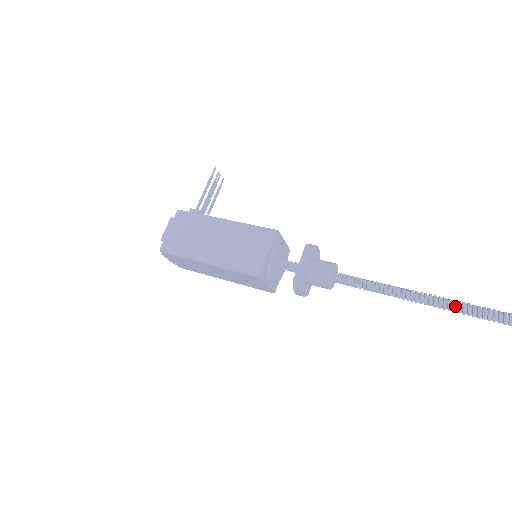
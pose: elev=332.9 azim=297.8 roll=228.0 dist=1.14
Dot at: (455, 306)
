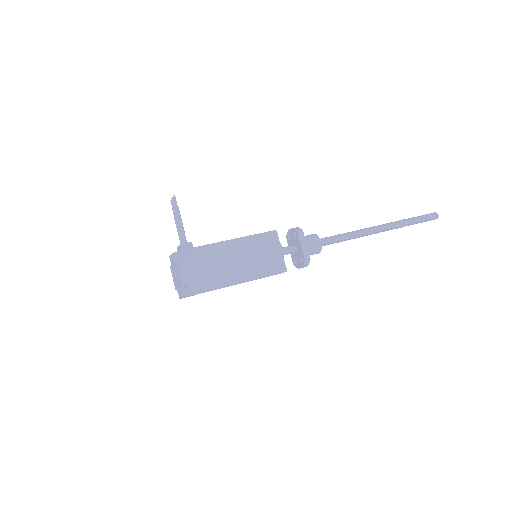
Dot at: (388, 228)
